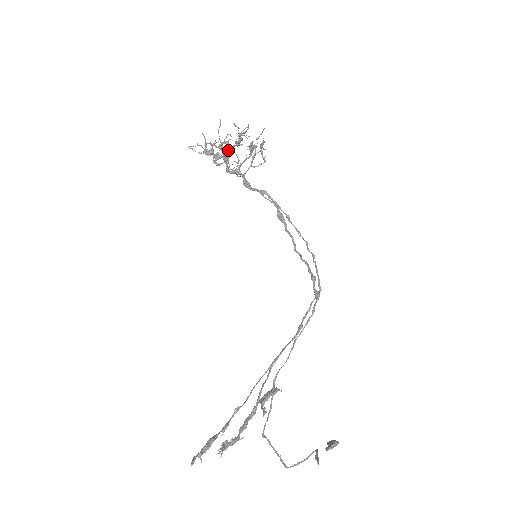
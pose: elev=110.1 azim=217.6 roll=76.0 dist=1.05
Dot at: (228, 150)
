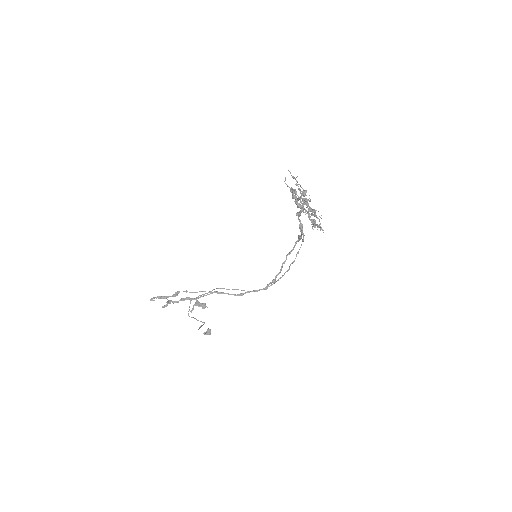
Dot at: (305, 201)
